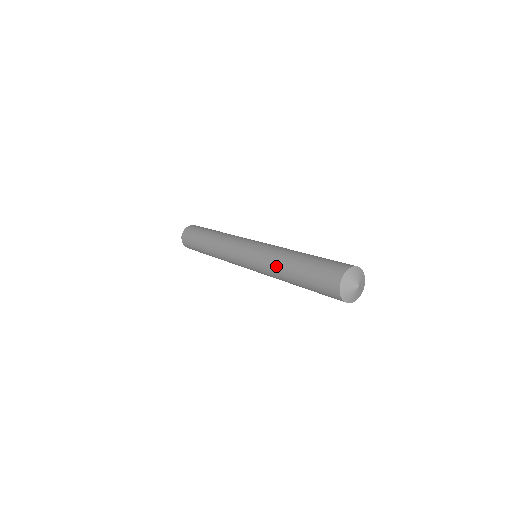
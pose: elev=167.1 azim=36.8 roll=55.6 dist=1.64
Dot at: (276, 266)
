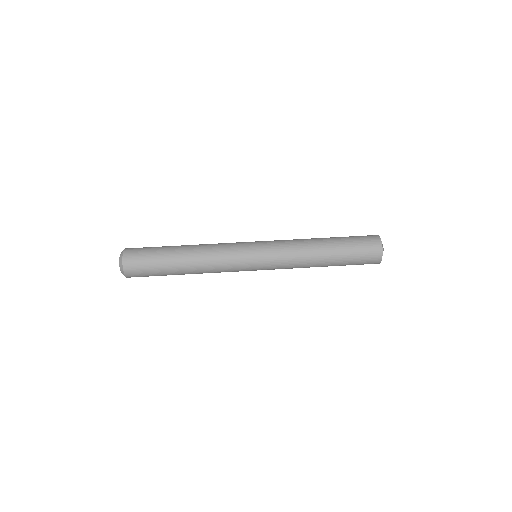
Dot at: (307, 265)
